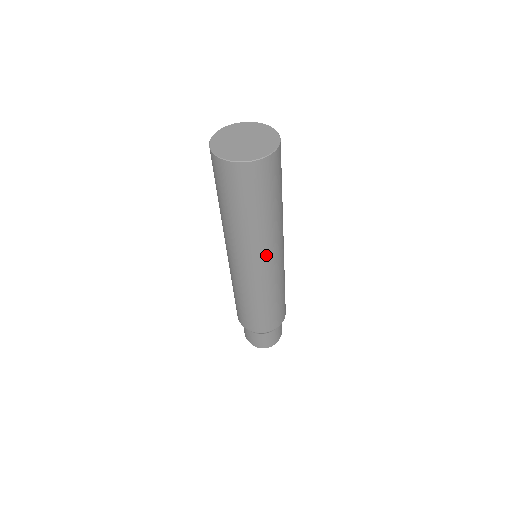
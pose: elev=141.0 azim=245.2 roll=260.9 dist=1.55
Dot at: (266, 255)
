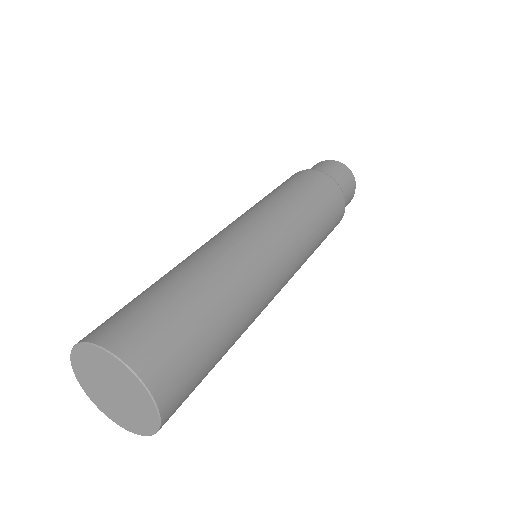
Dot at: occluded
